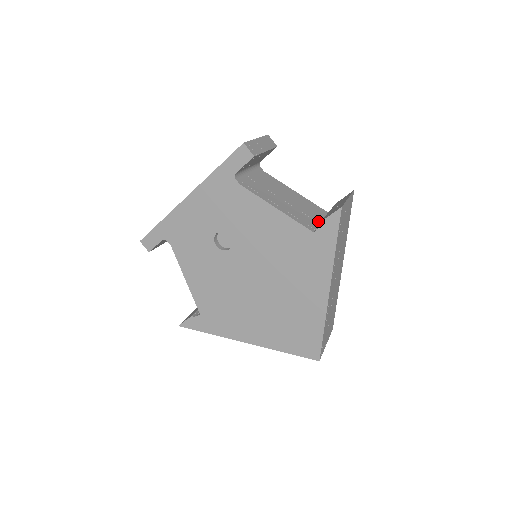
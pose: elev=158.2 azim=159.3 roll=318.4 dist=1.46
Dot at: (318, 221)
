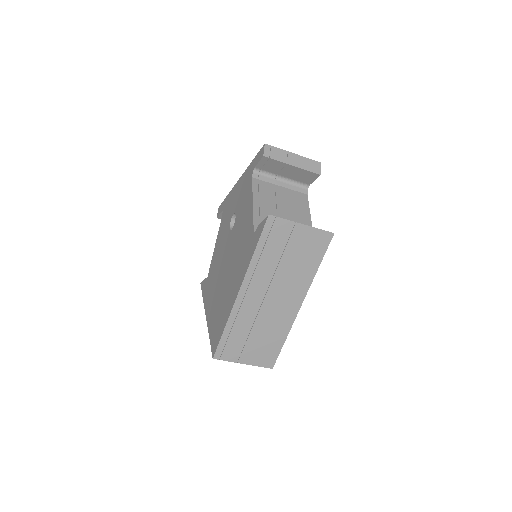
Dot at: occluded
